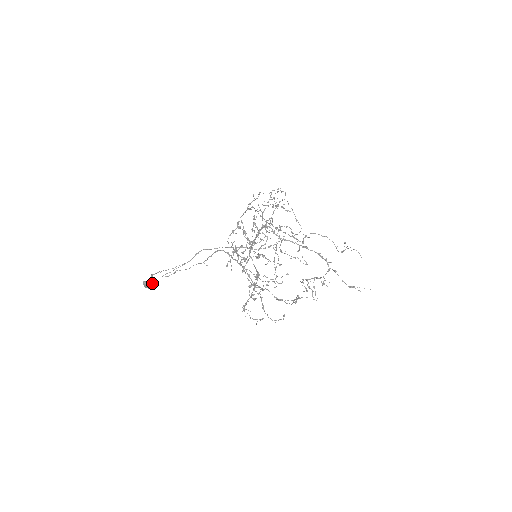
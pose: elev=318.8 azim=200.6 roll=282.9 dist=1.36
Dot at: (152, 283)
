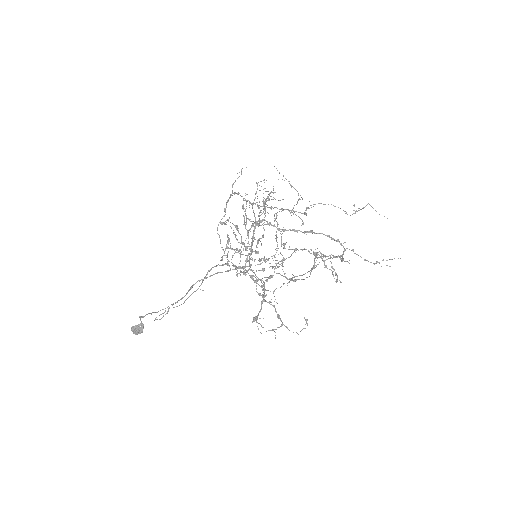
Dot at: (142, 326)
